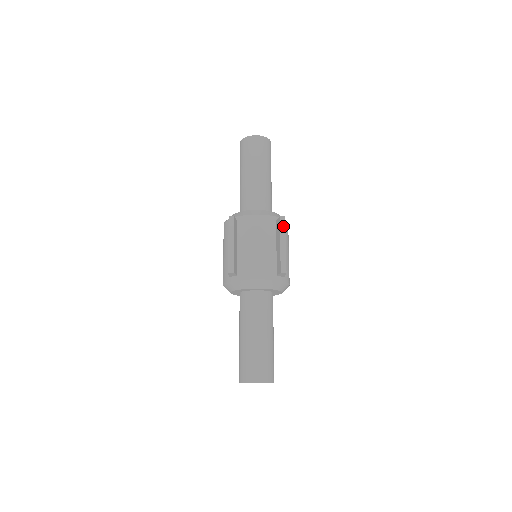
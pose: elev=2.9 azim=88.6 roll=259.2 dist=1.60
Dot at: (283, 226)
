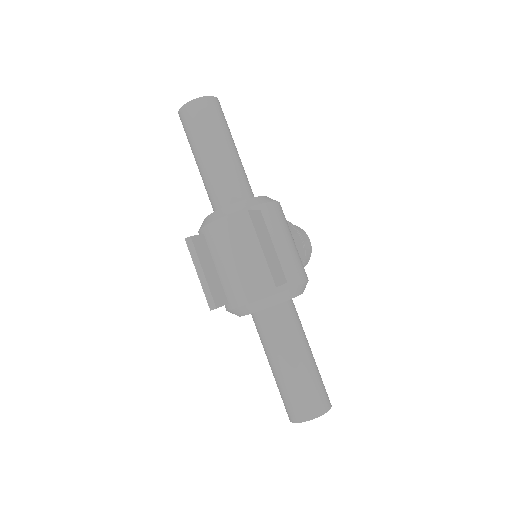
Dot at: (250, 225)
